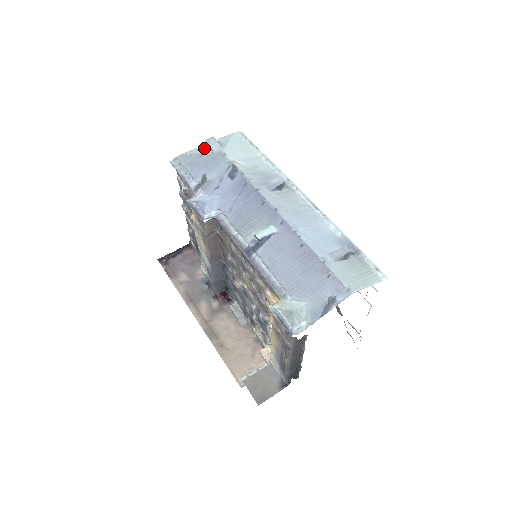
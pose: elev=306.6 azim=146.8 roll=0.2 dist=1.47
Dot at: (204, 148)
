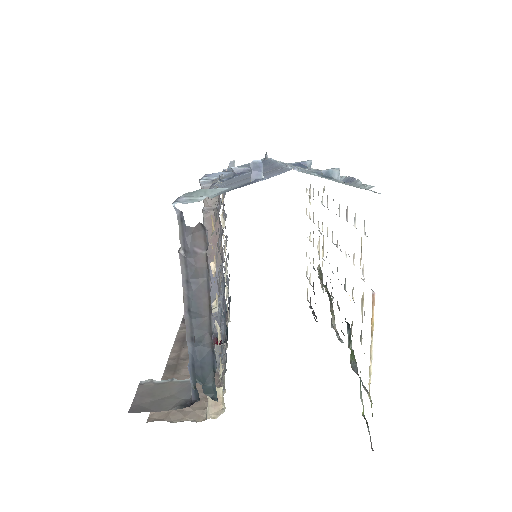
Dot at: occluded
